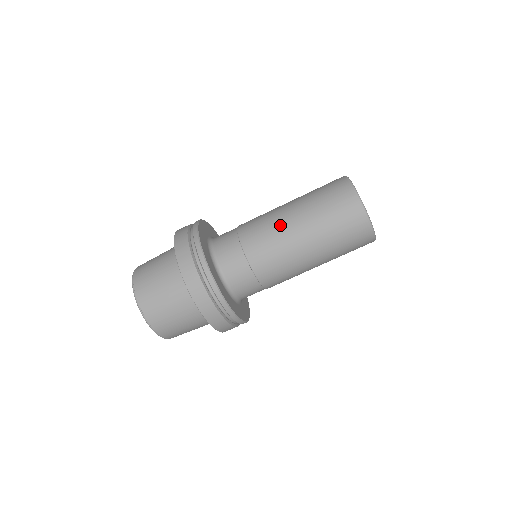
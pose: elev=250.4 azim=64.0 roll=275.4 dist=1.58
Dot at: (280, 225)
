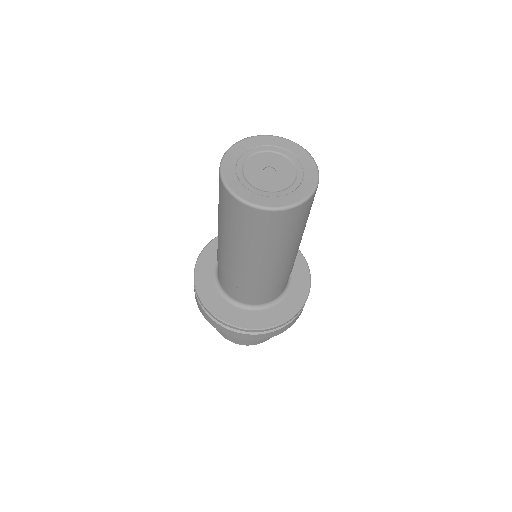
Dot at: (229, 256)
